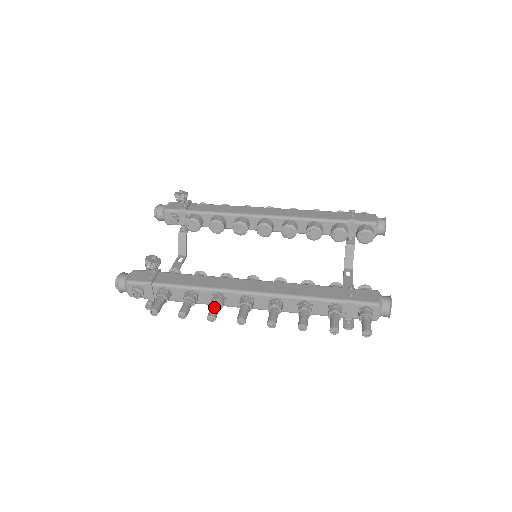
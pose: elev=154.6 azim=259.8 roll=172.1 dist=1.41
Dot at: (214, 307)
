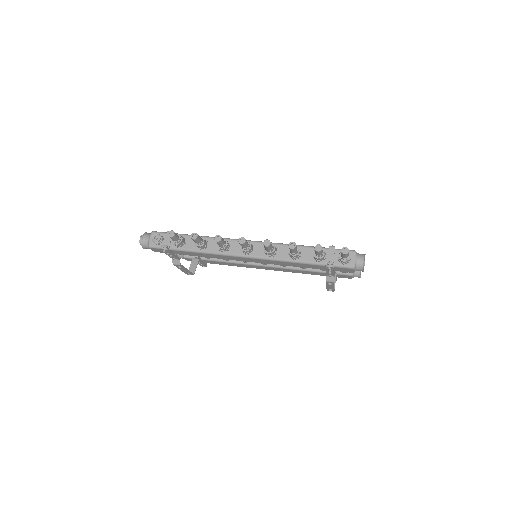
Dot at: occluded
